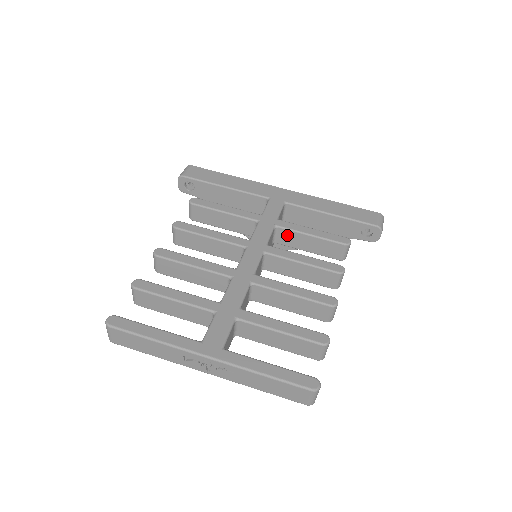
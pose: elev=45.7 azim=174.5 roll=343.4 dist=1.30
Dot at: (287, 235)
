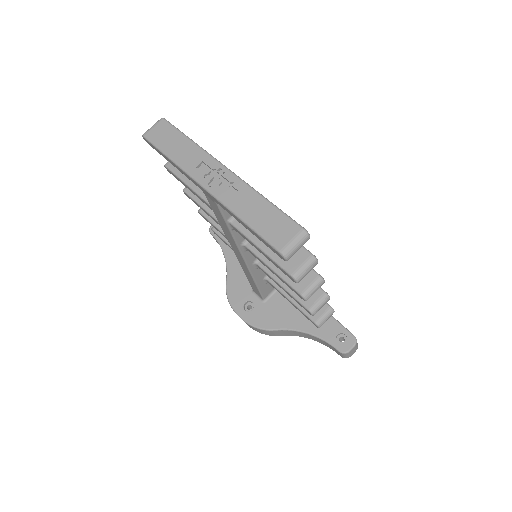
Dot at: occluded
